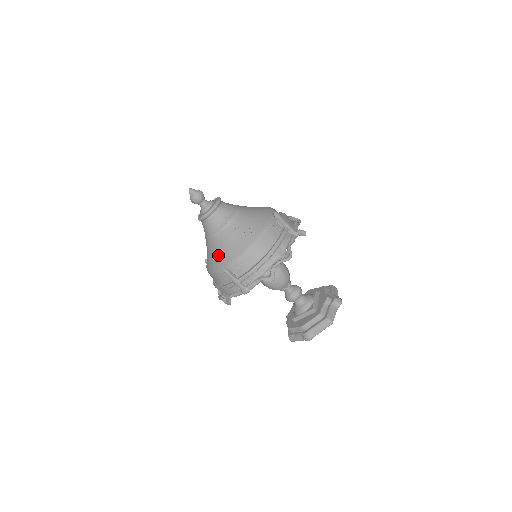
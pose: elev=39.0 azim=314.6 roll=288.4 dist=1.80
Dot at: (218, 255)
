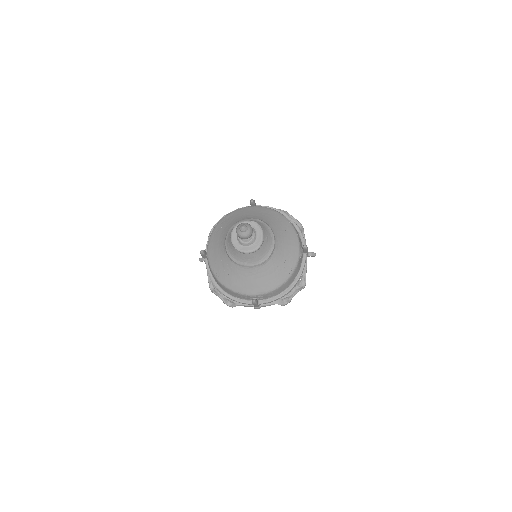
Dot at: (246, 283)
